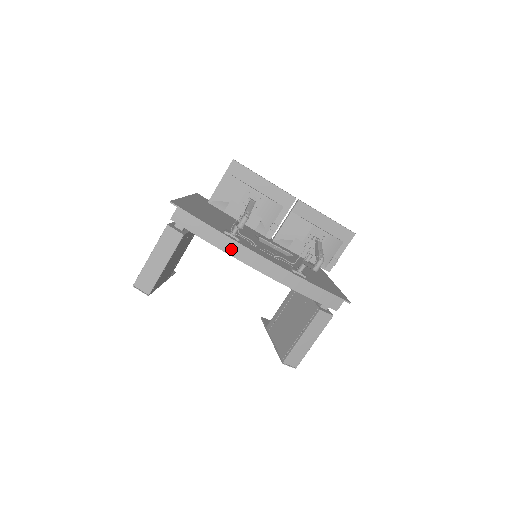
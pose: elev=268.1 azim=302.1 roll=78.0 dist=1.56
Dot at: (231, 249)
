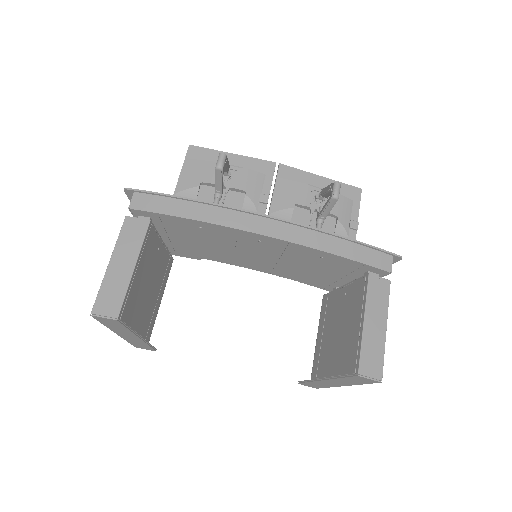
Dot at: (218, 217)
